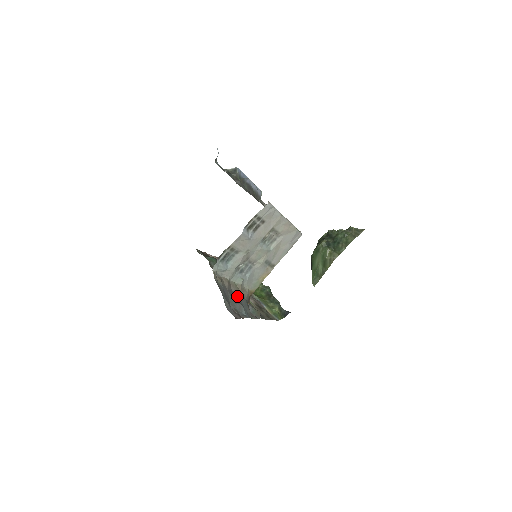
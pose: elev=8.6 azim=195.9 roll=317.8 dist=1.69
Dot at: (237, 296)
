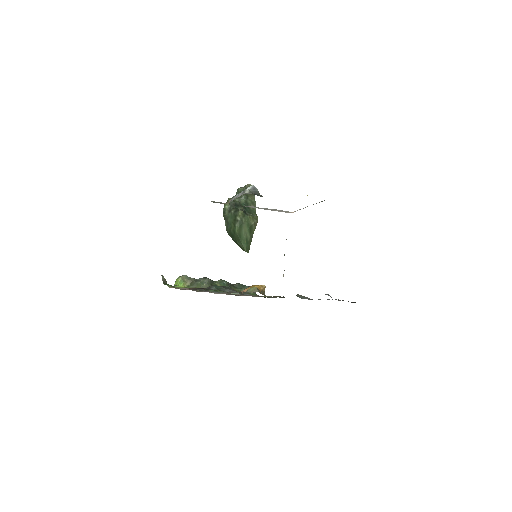
Dot at: occluded
